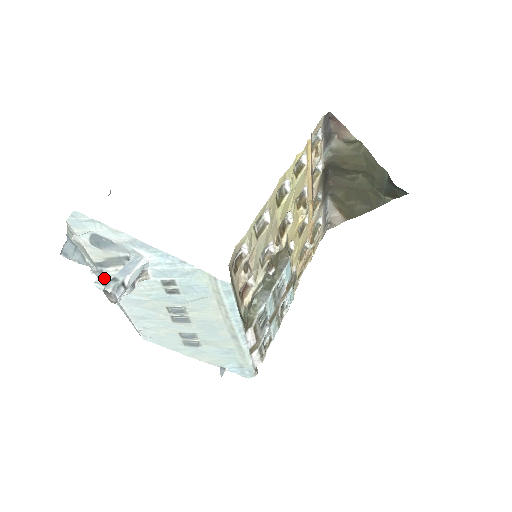
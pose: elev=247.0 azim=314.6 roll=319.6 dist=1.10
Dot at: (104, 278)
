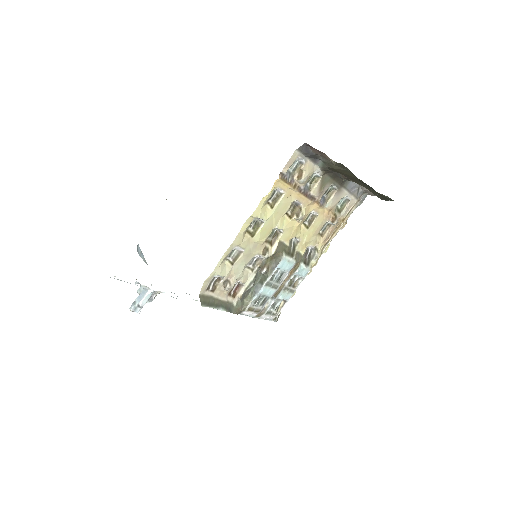
Dot at: (140, 290)
